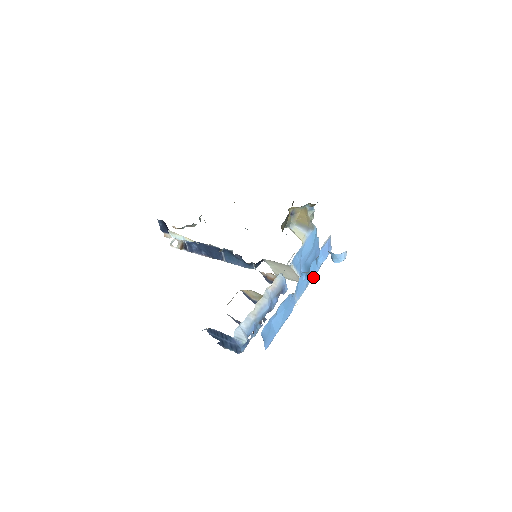
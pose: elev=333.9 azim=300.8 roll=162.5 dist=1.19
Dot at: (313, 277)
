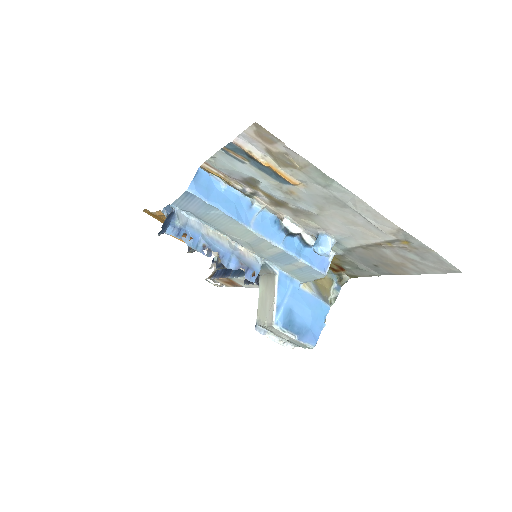
Dot at: (284, 248)
